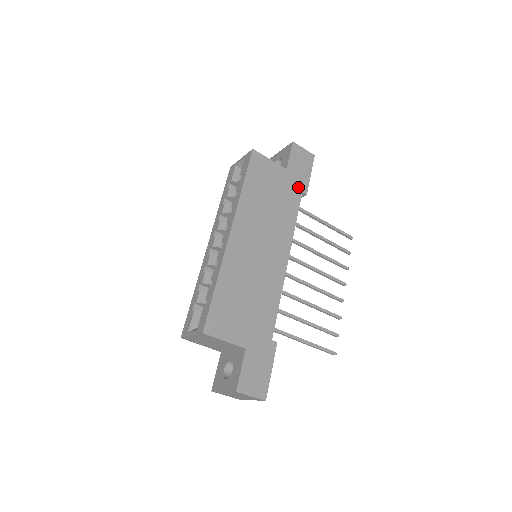
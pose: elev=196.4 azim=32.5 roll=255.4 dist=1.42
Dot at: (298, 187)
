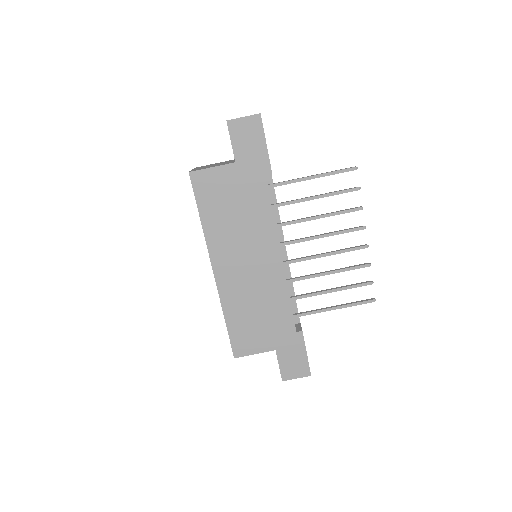
Dot at: (258, 172)
